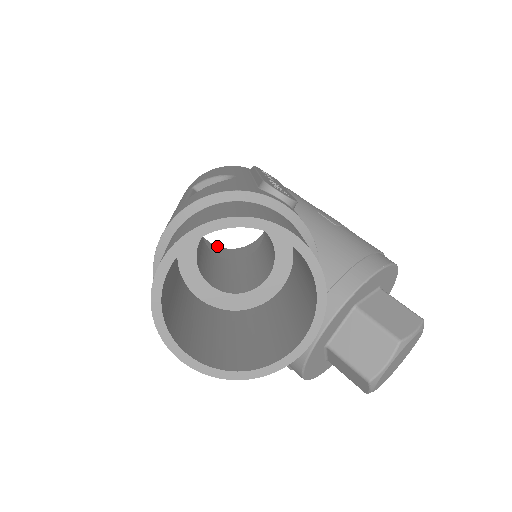
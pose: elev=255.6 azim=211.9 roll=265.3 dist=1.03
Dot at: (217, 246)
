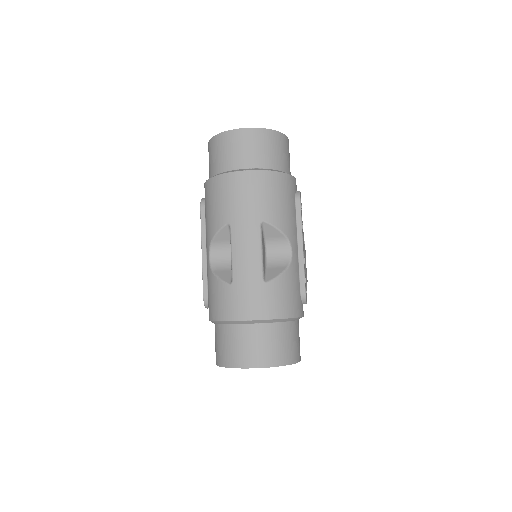
Dot at: occluded
